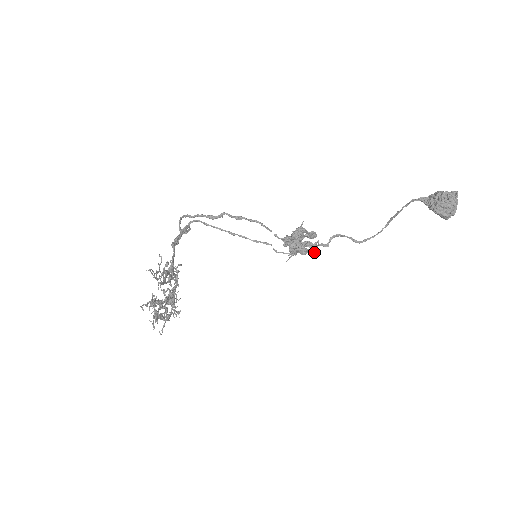
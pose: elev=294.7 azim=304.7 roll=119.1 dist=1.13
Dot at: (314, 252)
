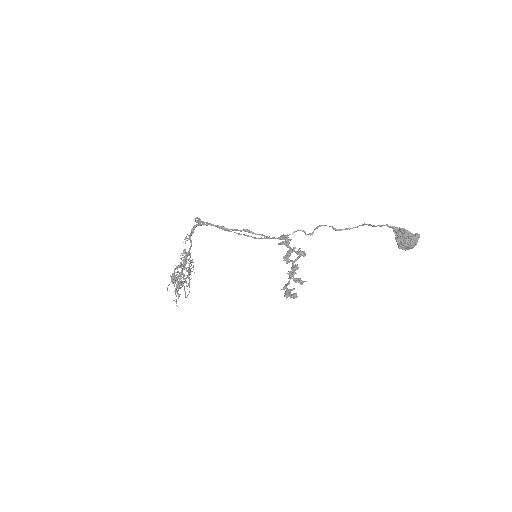
Dot at: (301, 284)
